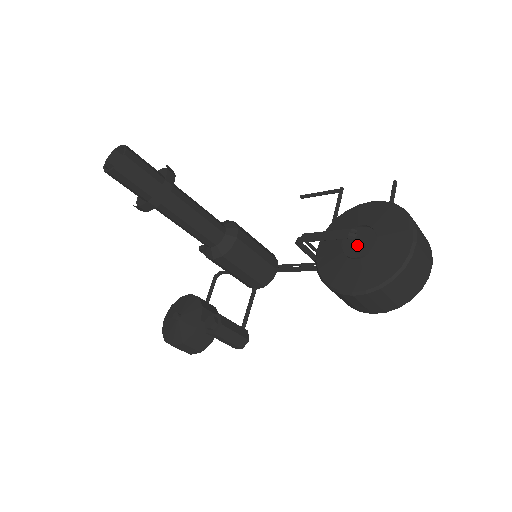
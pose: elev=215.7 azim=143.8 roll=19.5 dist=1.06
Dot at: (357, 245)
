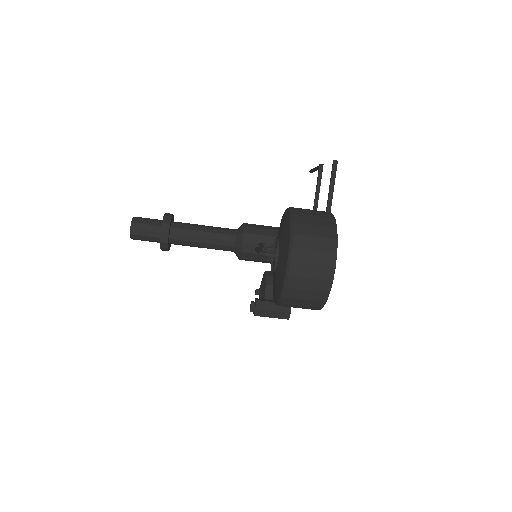
Dot at: (275, 258)
